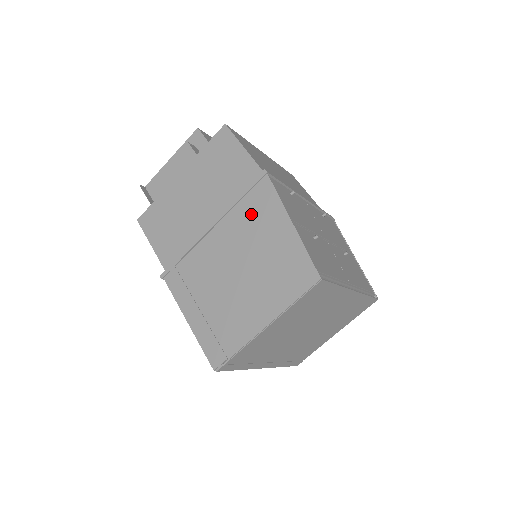
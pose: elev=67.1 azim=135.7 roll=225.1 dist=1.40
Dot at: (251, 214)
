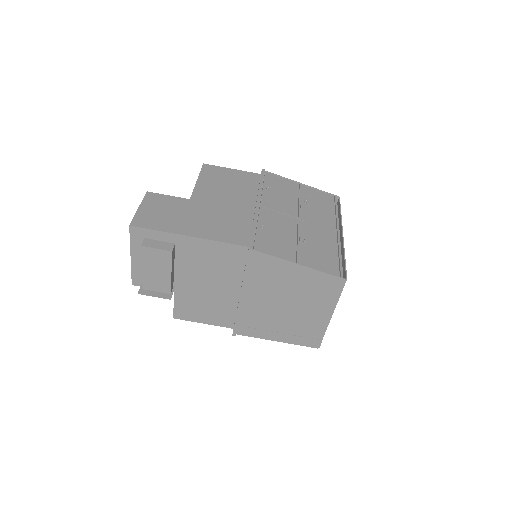
Dot at: (265, 276)
